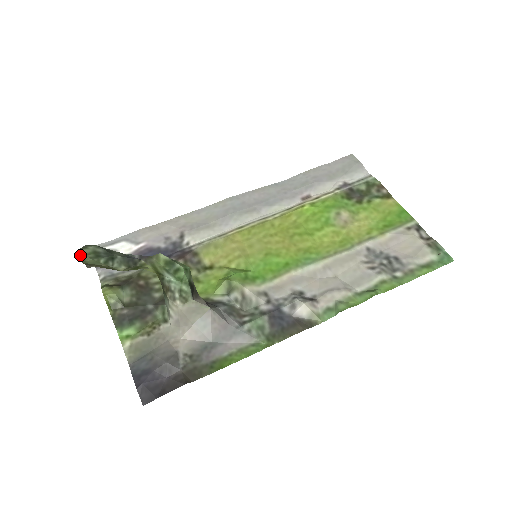
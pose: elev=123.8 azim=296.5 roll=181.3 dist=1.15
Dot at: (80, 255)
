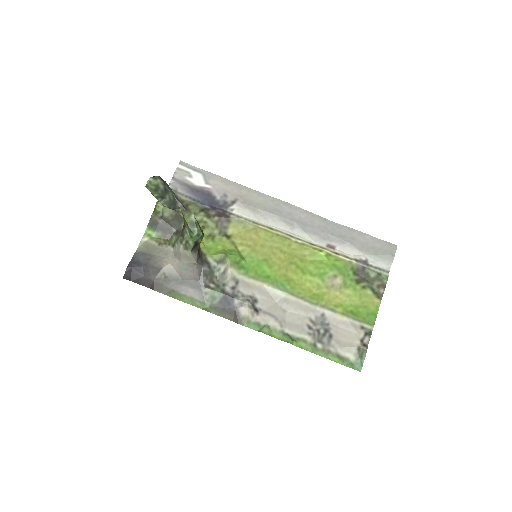
Dot at: (148, 182)
